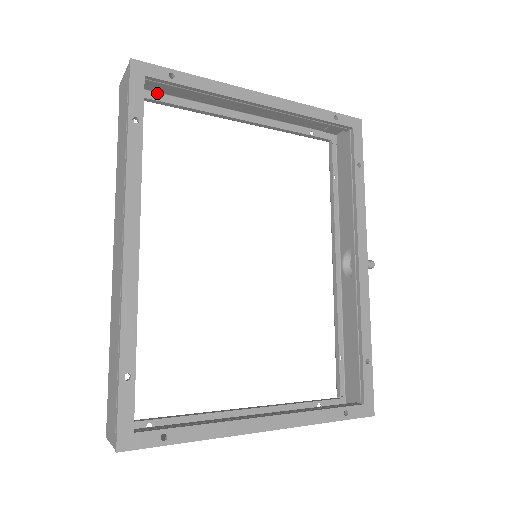
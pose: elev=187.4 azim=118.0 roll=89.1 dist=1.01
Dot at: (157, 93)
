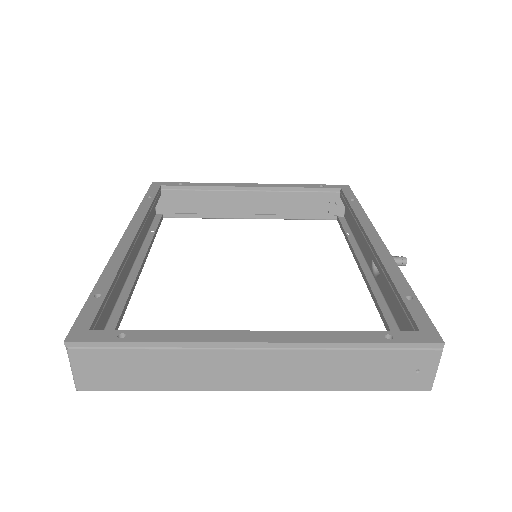
Dot at: occluded
